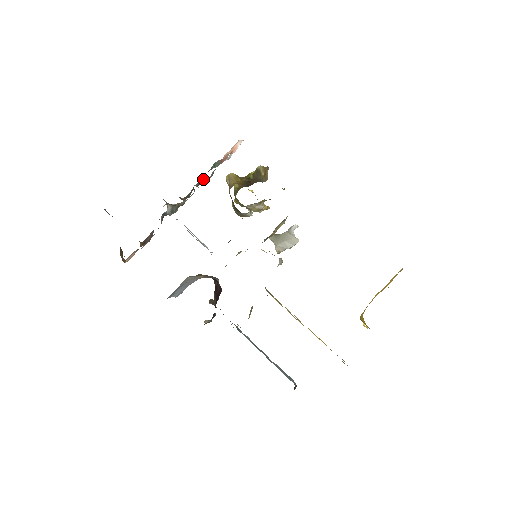
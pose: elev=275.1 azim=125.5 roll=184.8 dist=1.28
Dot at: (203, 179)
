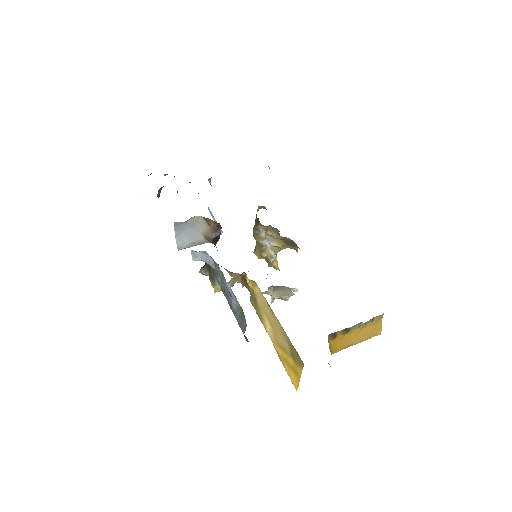
Dot at: occluded
